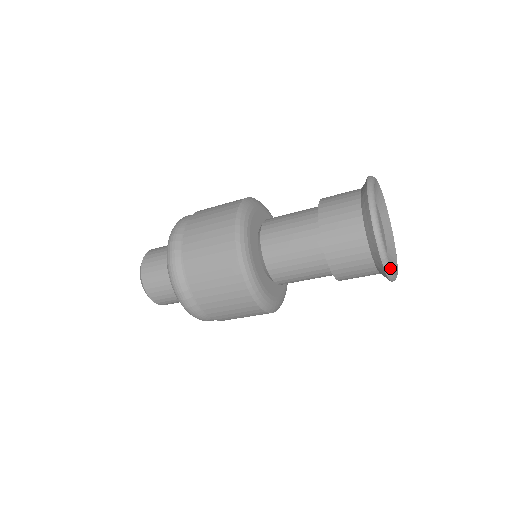
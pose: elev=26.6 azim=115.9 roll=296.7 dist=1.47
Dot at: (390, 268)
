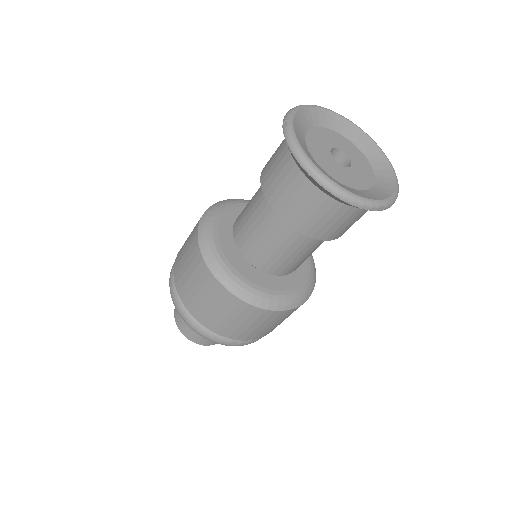
Dot at: (378, 203)
